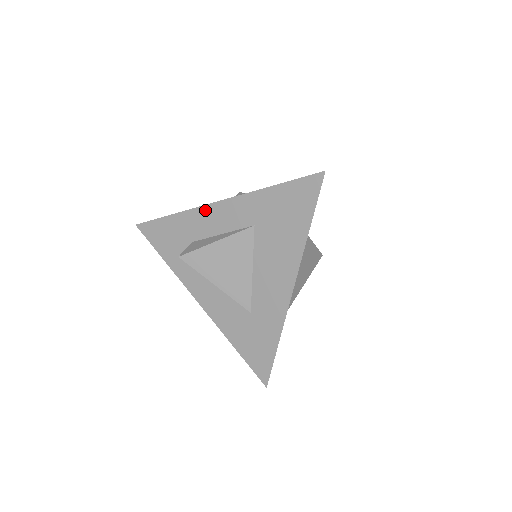
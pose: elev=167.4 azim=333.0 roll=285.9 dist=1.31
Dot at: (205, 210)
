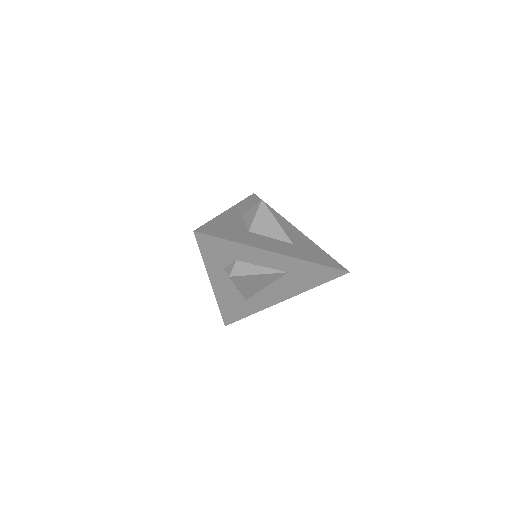
Dot at: (262, 252)
